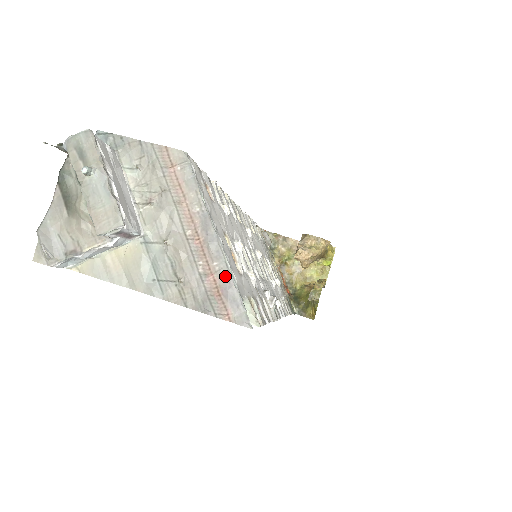
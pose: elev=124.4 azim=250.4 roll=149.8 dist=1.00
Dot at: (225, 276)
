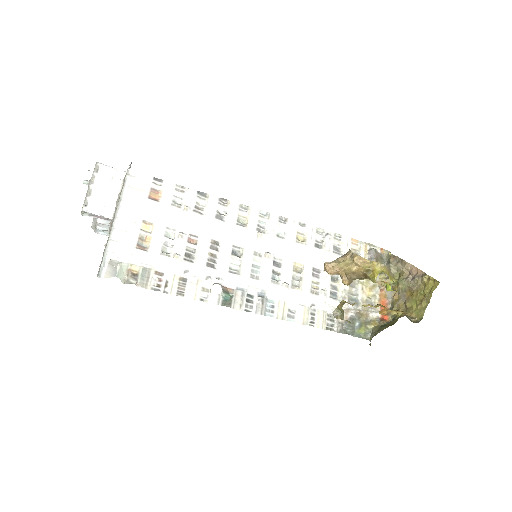
Dot at: (106, 244)
